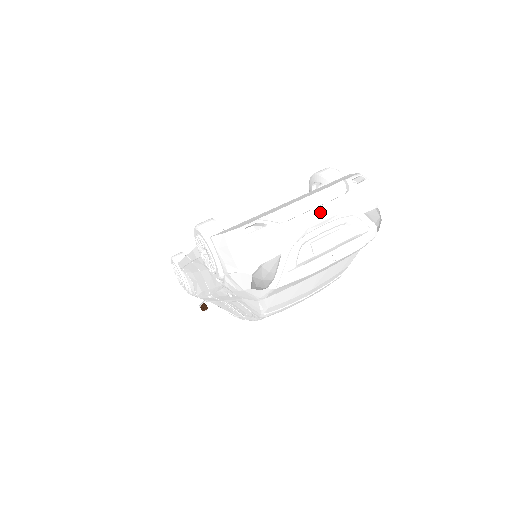
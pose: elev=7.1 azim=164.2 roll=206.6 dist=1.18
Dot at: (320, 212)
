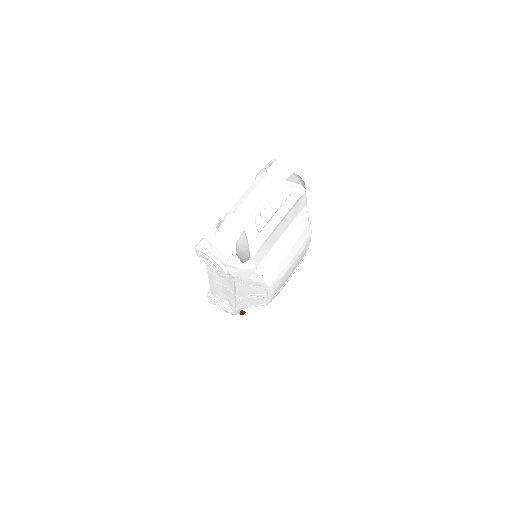
Dot at: (255, 193)
